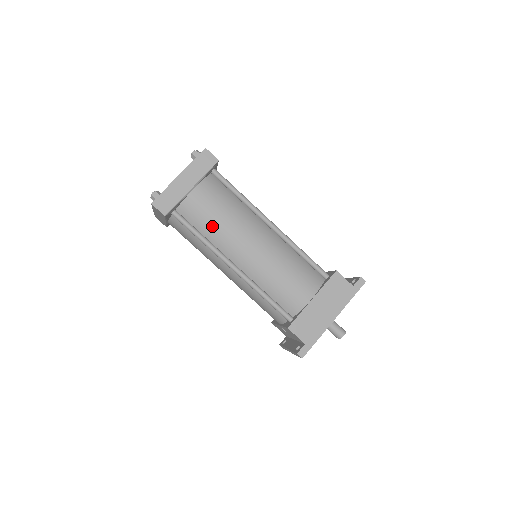
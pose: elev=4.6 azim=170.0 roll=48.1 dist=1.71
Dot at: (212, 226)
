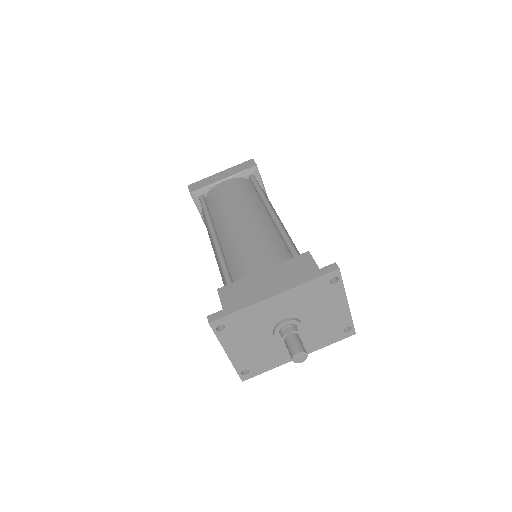
Dot at: (219, 205)
